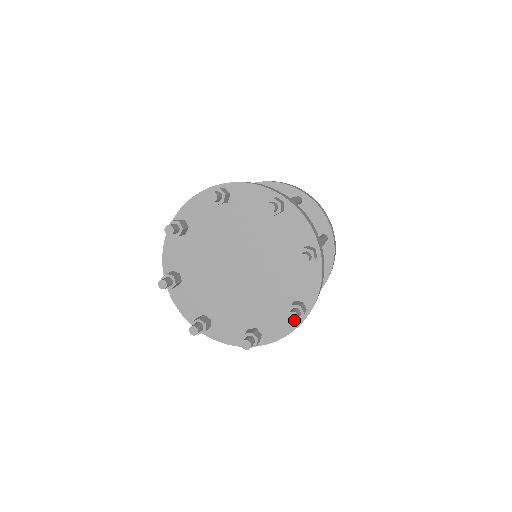
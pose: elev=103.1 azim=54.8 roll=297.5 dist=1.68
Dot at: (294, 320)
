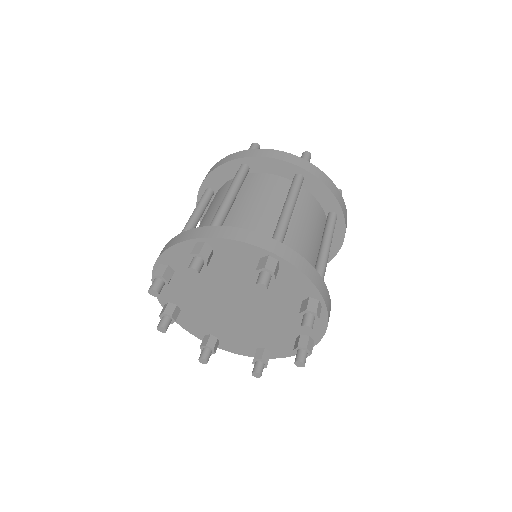
Dot at: (301, 366)
